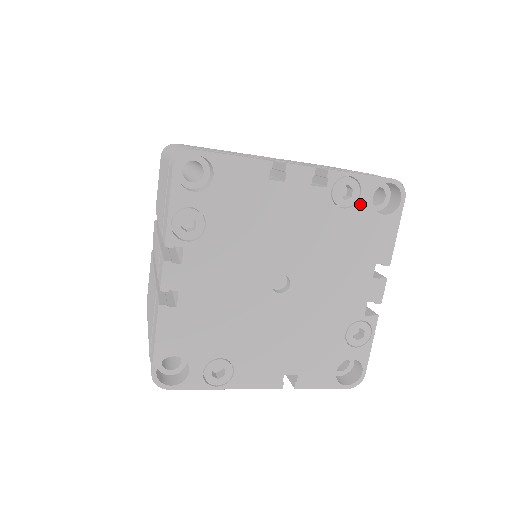
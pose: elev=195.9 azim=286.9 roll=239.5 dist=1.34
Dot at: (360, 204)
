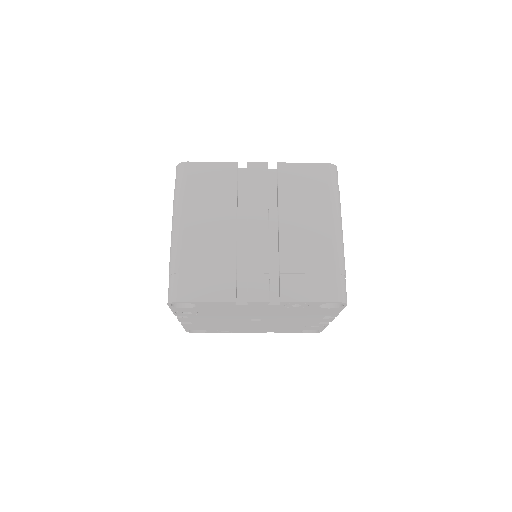
Dot at: (309, 307)
